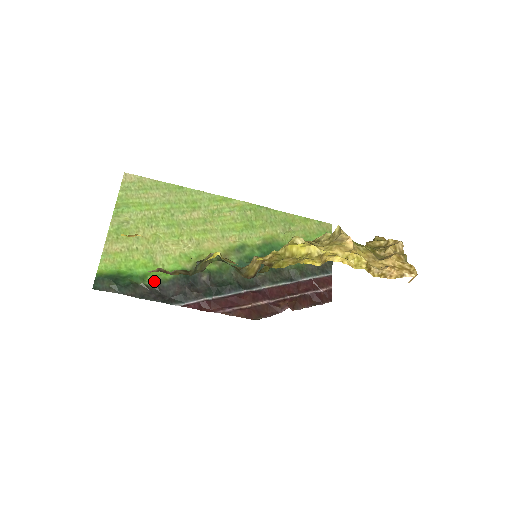
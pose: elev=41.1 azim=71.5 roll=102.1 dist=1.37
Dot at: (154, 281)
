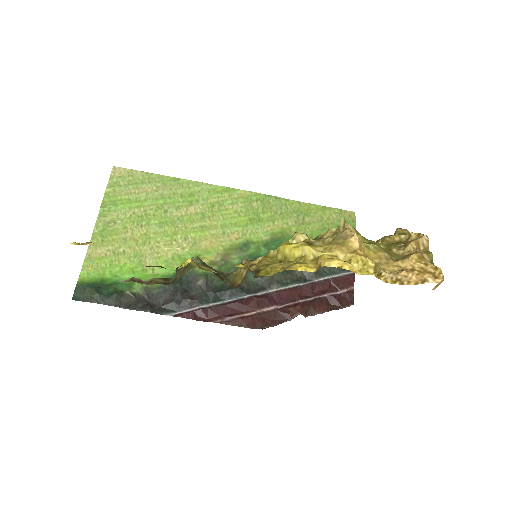
Dot at: (142, 288)
